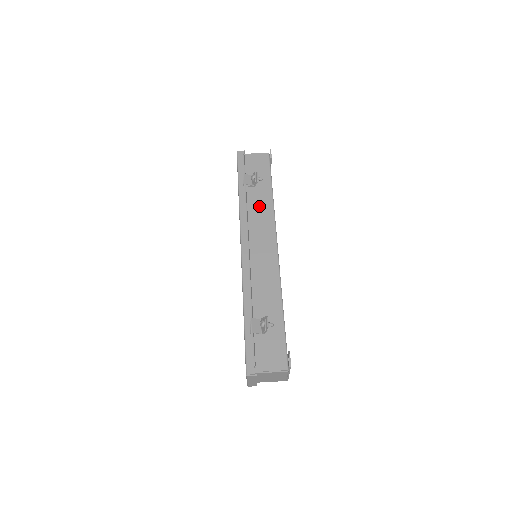
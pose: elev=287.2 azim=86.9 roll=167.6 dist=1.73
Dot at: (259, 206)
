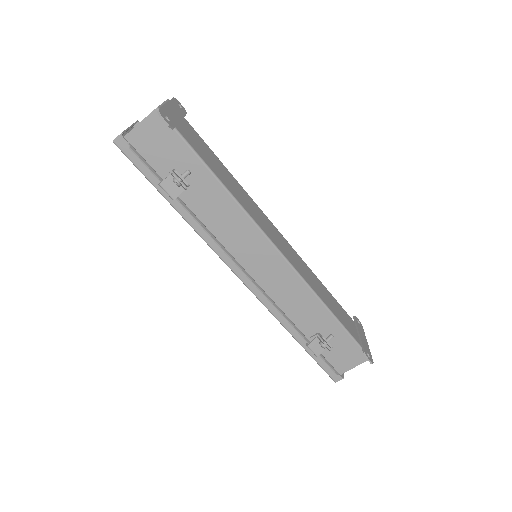
Dot at: (217, 212)
